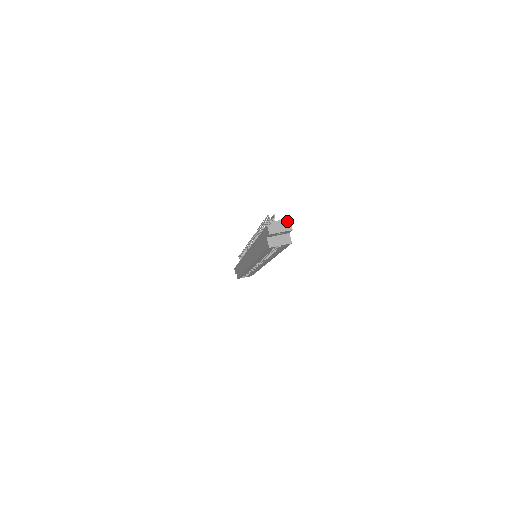
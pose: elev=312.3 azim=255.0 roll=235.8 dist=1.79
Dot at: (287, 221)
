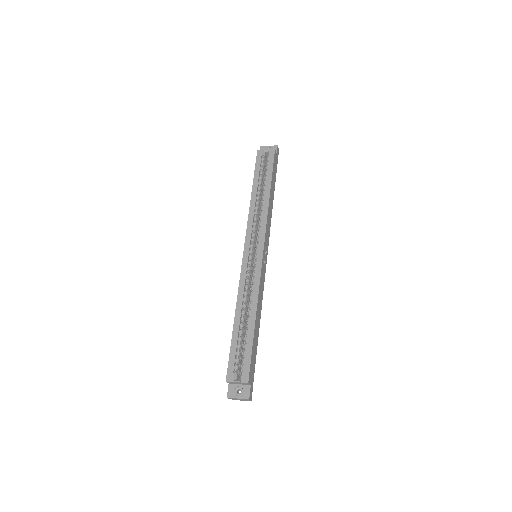
Dot at: occluded
